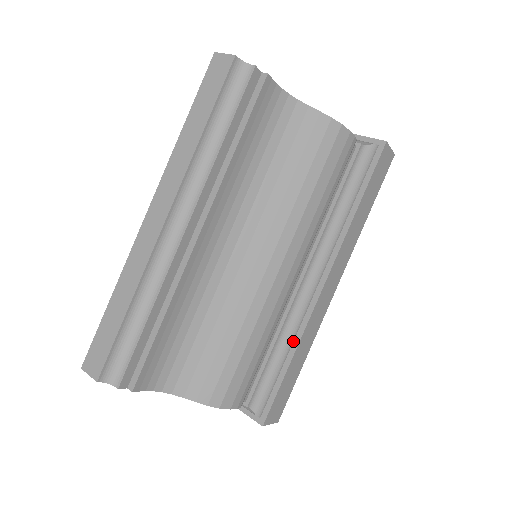
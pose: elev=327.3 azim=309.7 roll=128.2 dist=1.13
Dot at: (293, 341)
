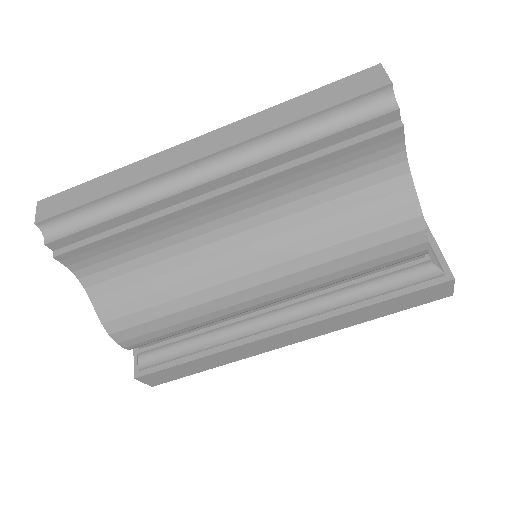
Dot at: (219, 345)
